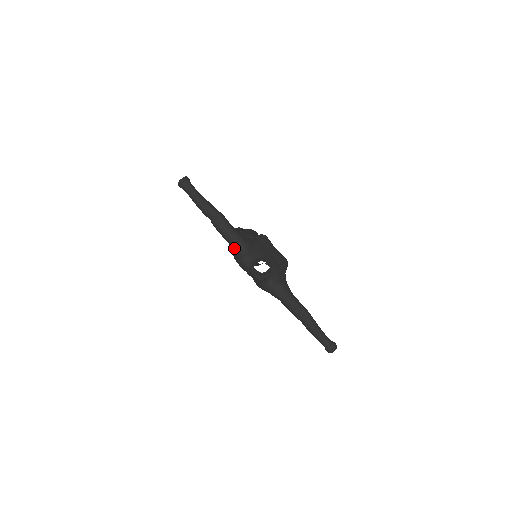
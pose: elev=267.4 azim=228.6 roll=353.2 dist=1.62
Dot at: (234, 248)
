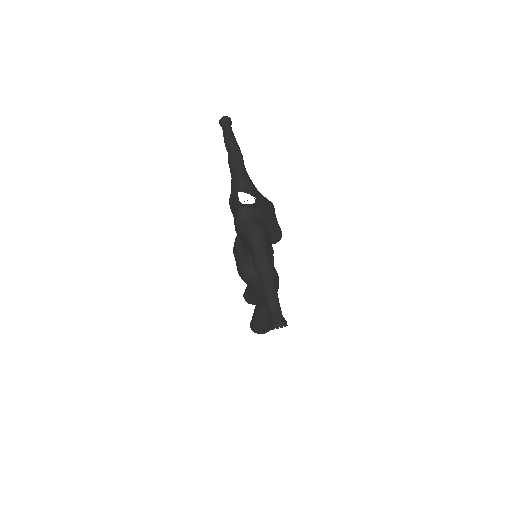
Dot at: (234, 176)
